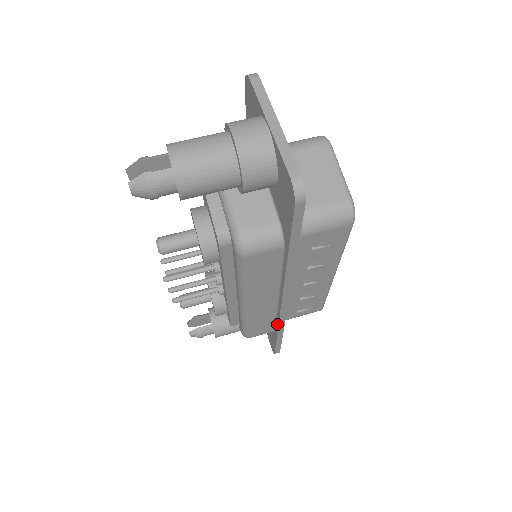
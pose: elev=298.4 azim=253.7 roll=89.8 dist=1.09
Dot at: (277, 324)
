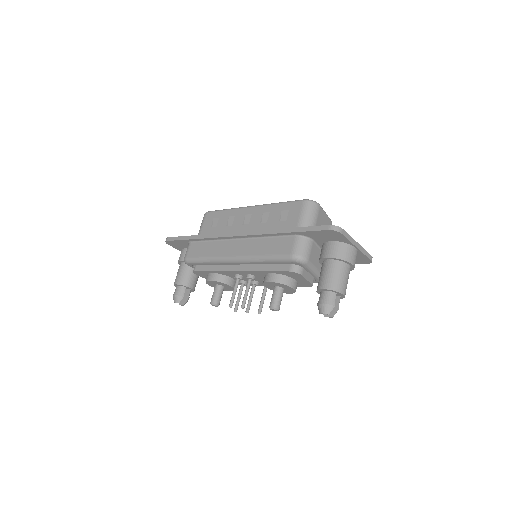
Dot at: occluded
